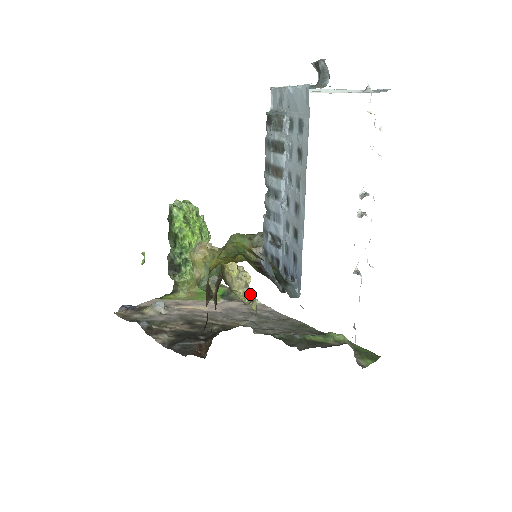
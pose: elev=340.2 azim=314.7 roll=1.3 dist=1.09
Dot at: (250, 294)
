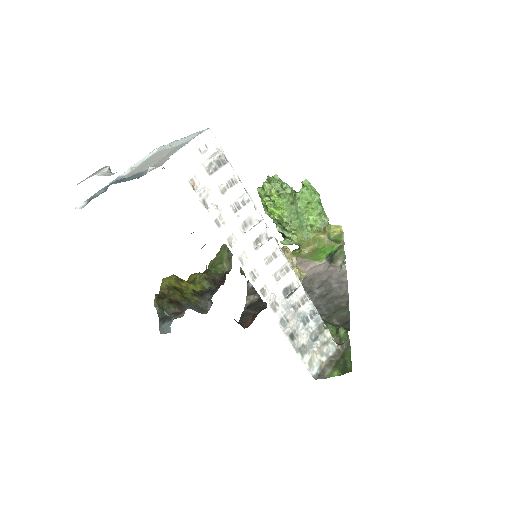
Dot at: occluded
